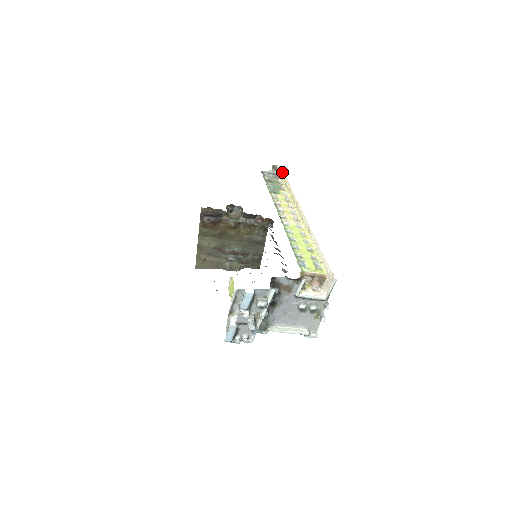
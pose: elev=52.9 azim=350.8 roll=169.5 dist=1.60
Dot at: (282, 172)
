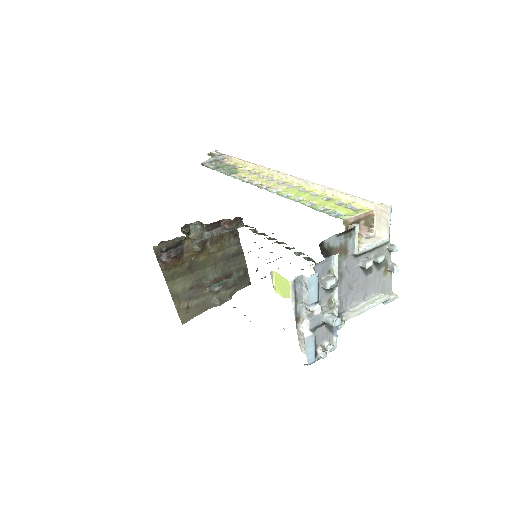
Dot at: (223, 154)
